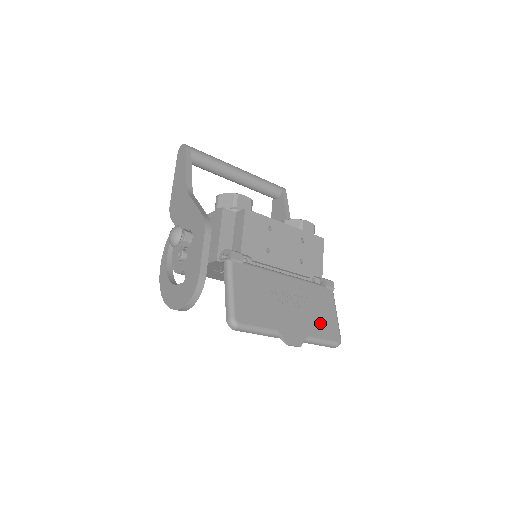
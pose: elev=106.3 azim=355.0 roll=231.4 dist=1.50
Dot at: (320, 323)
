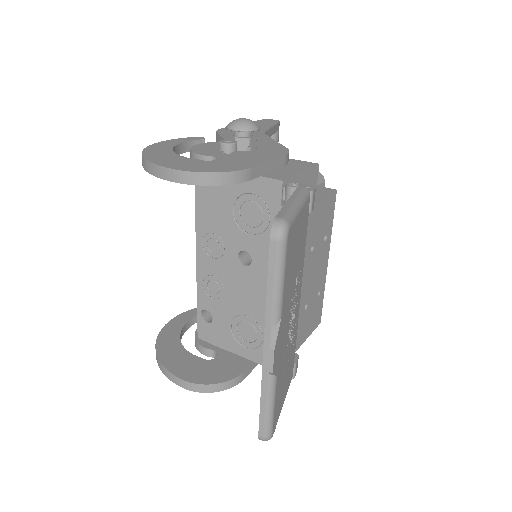
Dot at: (281, 385)
